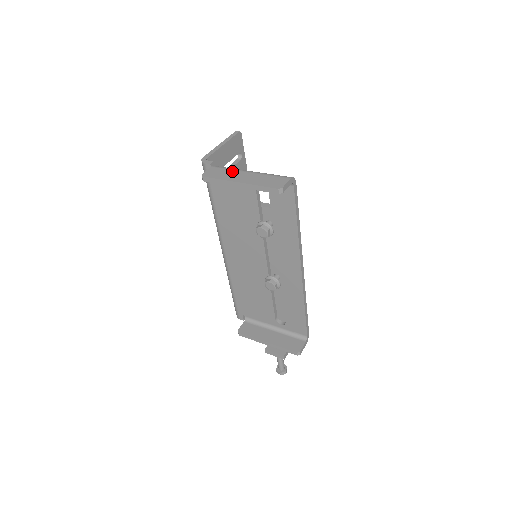
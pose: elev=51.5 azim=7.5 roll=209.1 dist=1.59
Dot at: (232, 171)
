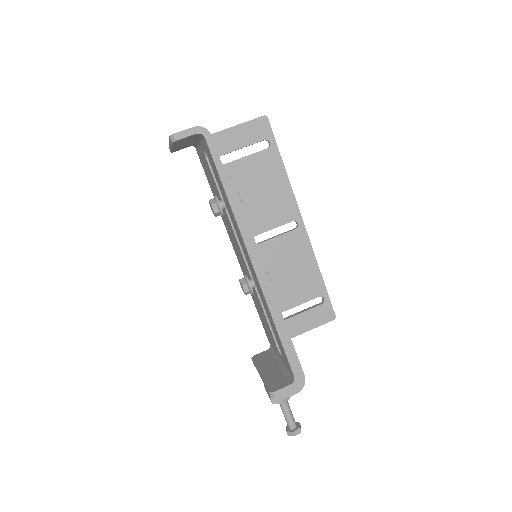
Dot at: occluded
